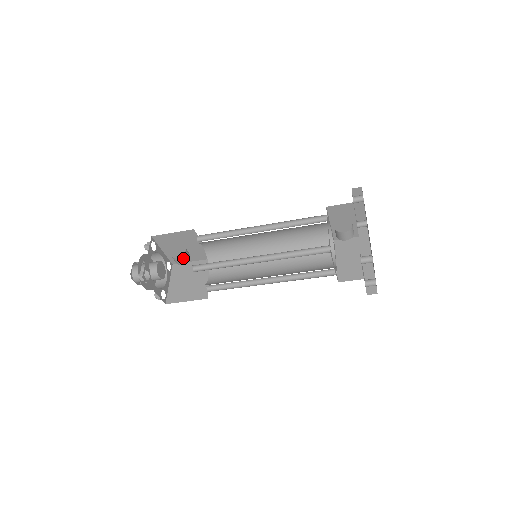
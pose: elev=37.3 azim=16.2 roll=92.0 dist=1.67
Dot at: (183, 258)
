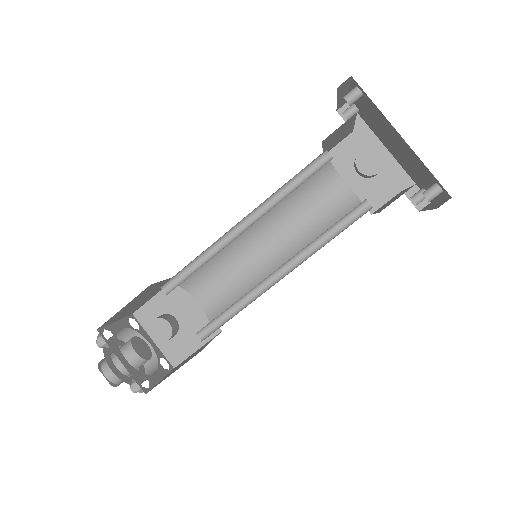
Dot at: (173, 333)
